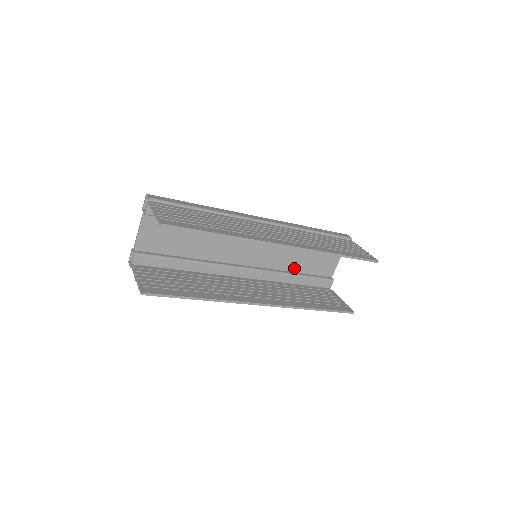
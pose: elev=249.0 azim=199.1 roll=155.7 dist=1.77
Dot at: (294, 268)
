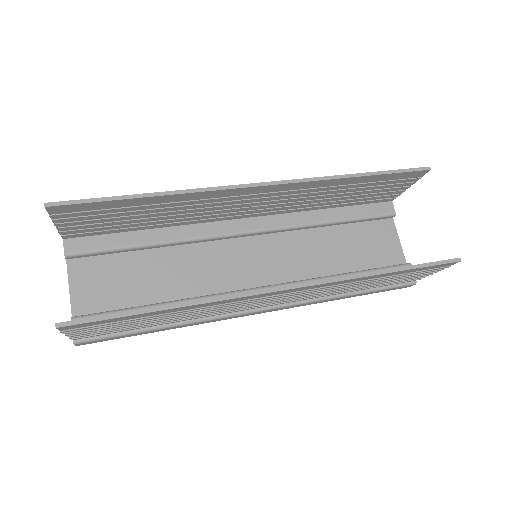
Dot at: (336, 268)
